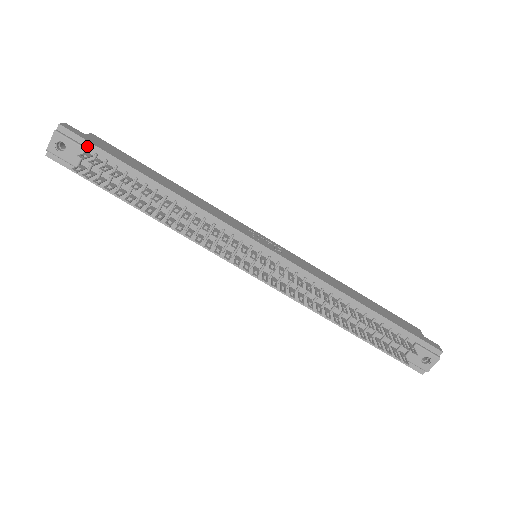
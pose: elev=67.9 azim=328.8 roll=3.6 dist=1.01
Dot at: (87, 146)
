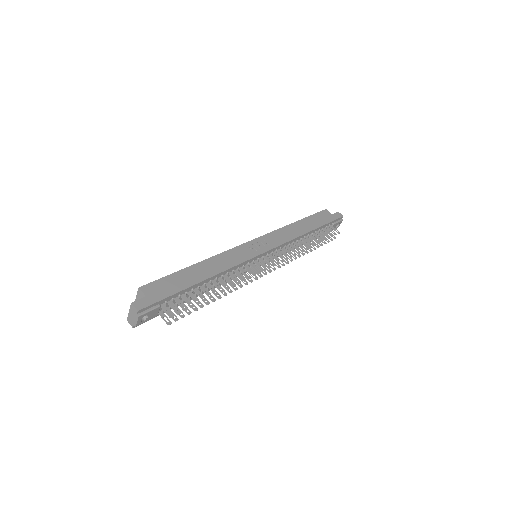
Dot at: (159, 303)
